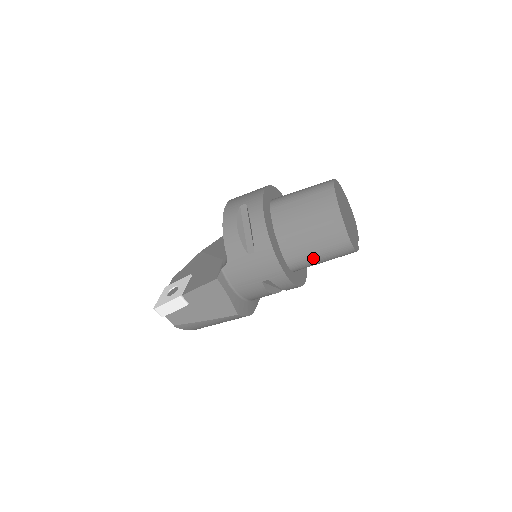
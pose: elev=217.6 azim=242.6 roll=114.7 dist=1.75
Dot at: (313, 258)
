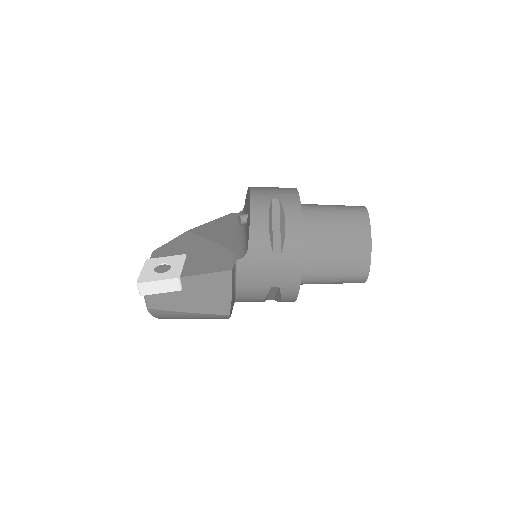
Dot at: (326, 277)
